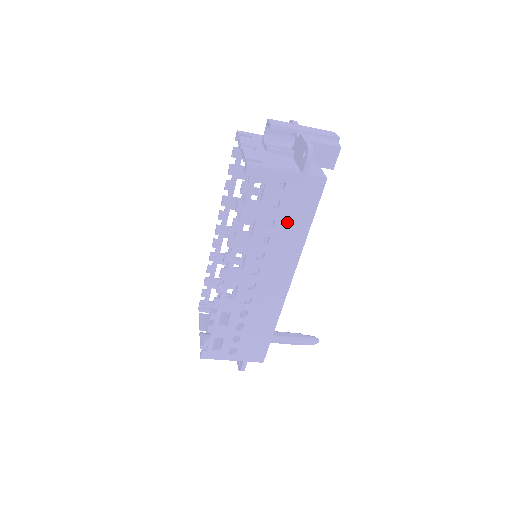
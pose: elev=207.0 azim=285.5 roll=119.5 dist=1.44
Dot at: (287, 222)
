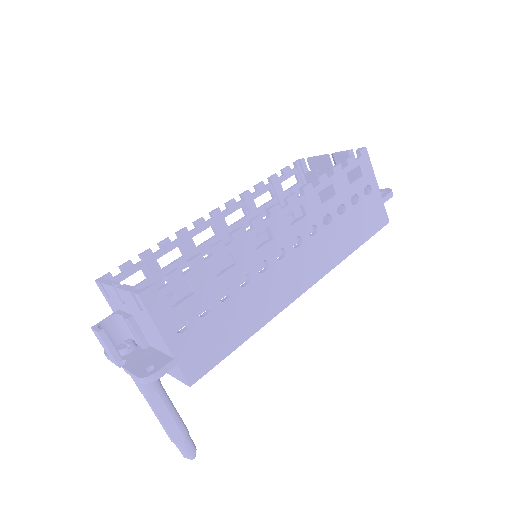
Dot at: (349, 224)
